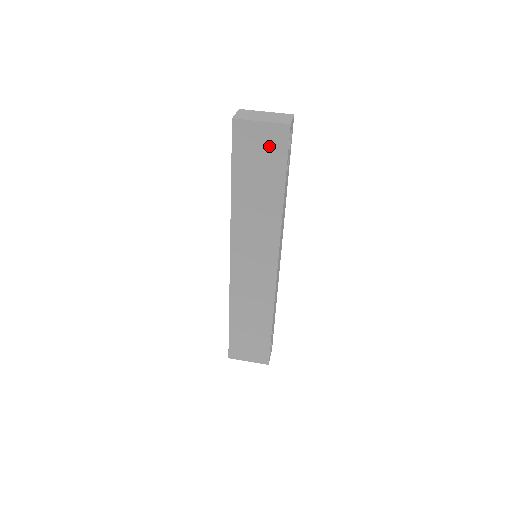
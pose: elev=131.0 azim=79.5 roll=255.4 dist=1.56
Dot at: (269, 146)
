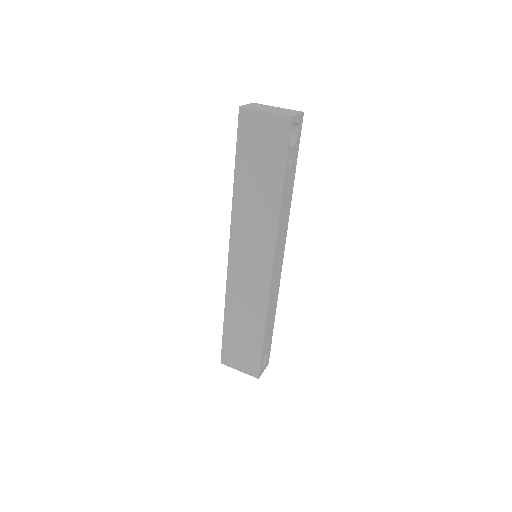
Dot at: (271, 137)
